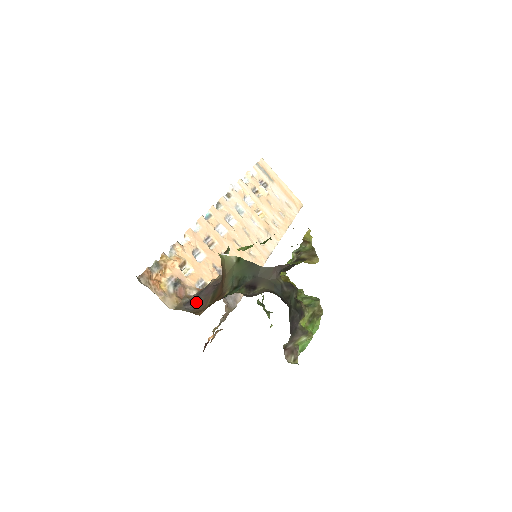
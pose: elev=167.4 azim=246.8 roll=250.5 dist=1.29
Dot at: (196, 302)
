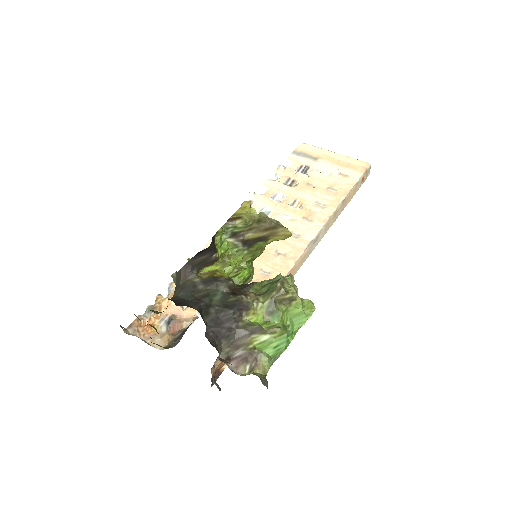
Dot at: (183, 334)
